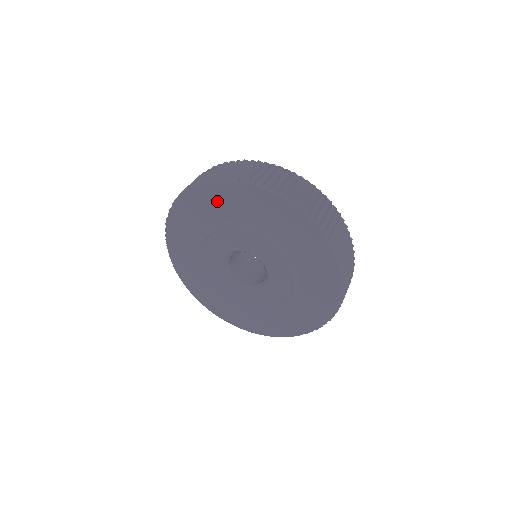
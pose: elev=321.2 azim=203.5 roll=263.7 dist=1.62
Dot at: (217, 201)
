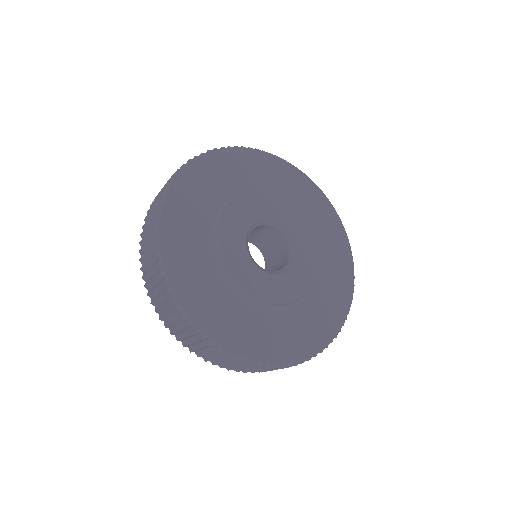
Dot at: (272, 171)
